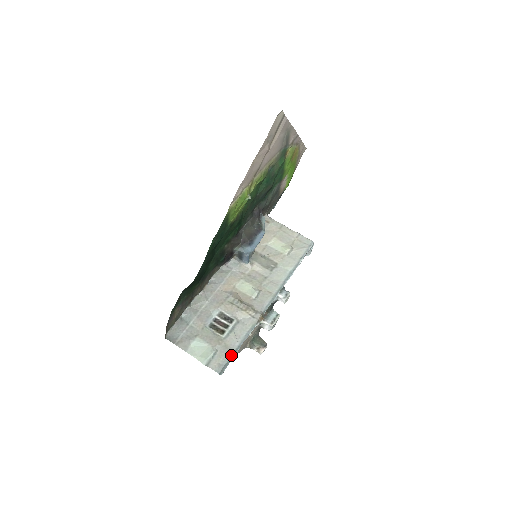
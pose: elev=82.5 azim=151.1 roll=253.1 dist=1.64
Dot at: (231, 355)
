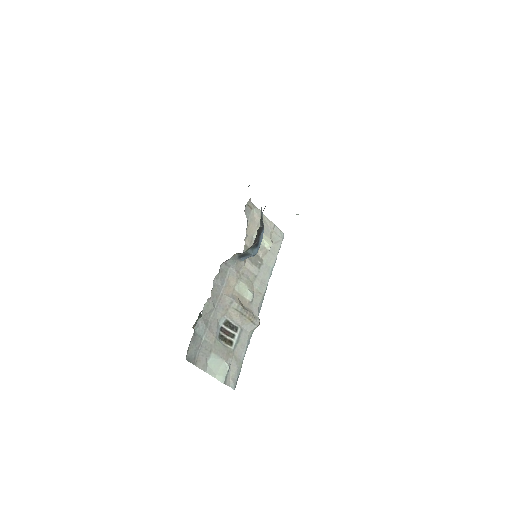
Dot at: (241, 367)
